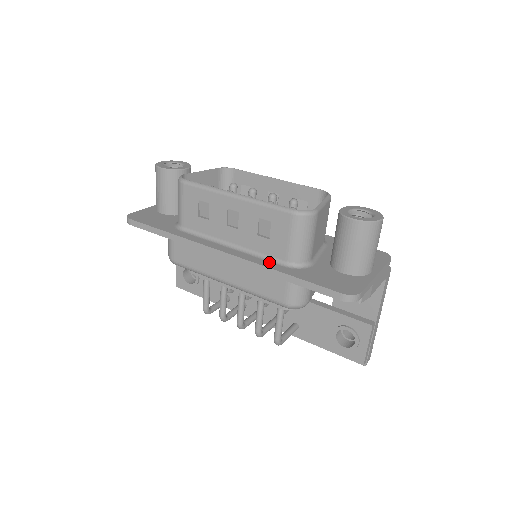
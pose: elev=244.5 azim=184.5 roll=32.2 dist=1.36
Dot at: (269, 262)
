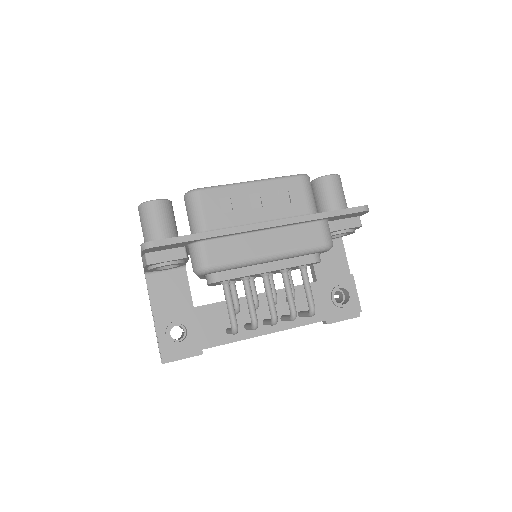
Dot at: occluded
